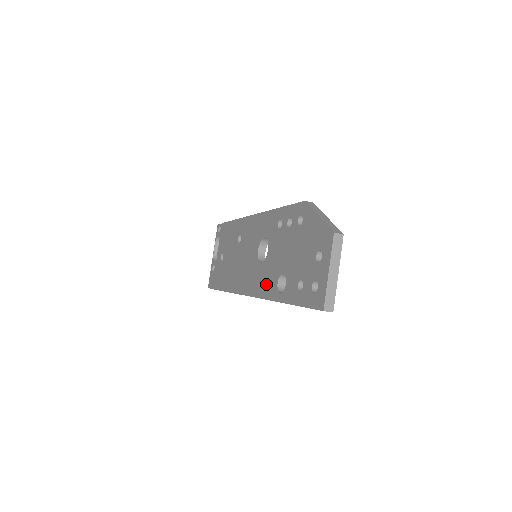
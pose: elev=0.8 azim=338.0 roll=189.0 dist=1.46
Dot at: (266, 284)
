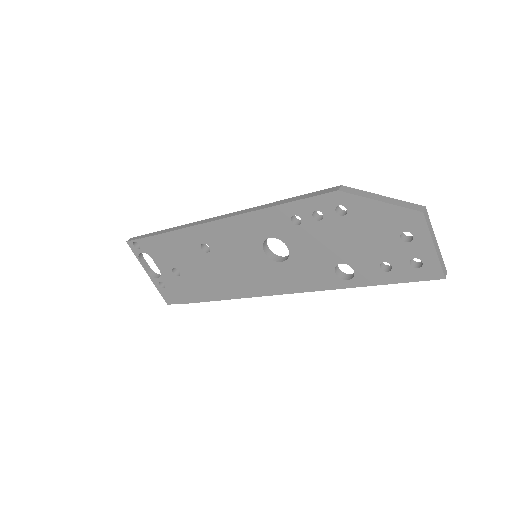
Dot at: (311, 278)
